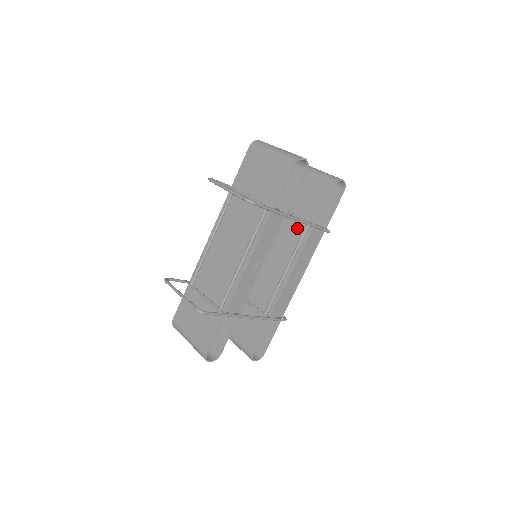
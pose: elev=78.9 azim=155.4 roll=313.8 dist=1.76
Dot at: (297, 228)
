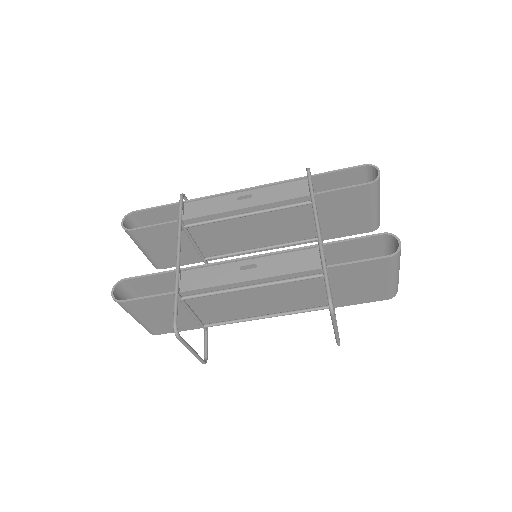
Dot at: (307, 231)
